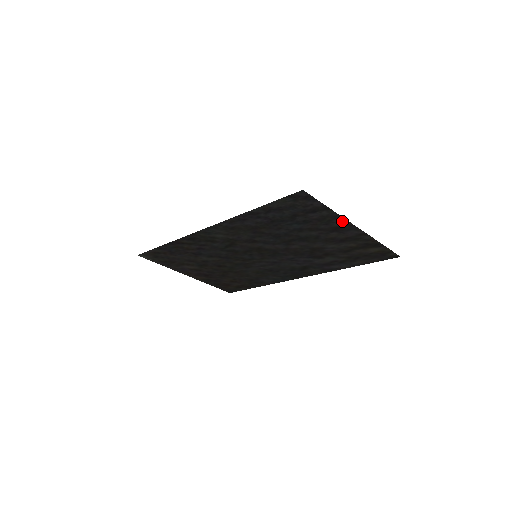
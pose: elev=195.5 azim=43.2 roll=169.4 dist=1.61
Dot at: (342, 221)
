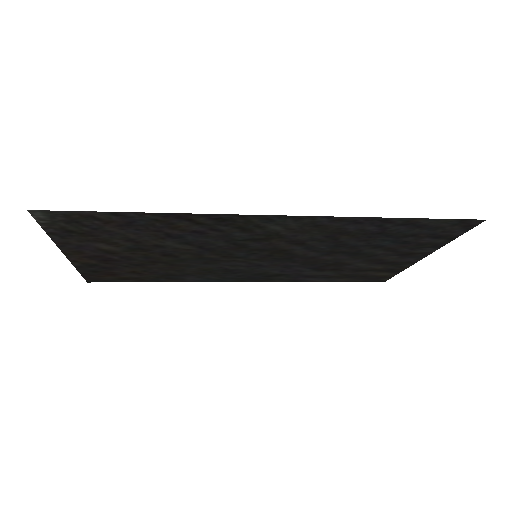
Dot at: (430, 250)
